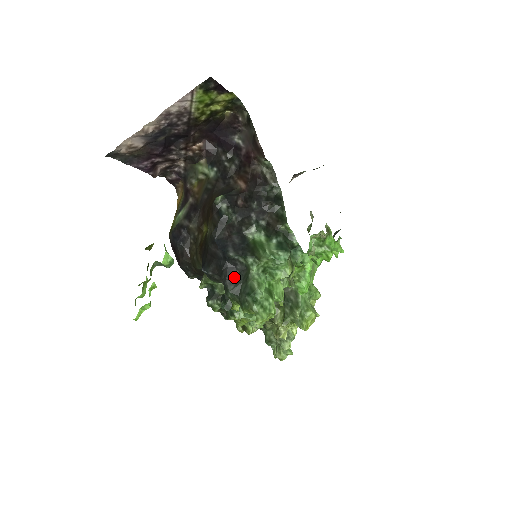
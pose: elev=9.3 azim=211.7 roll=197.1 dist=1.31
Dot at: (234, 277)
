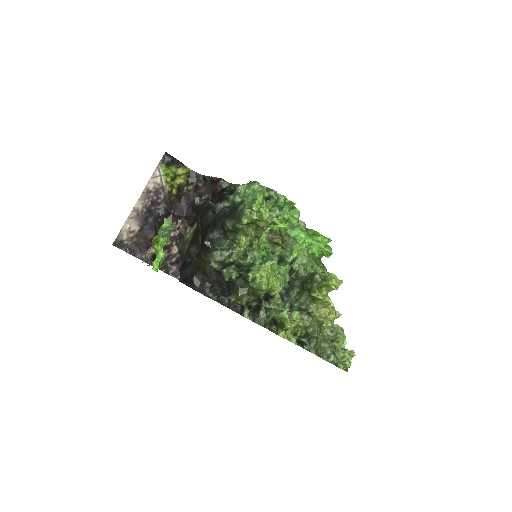
Dot at: (226, 216)
